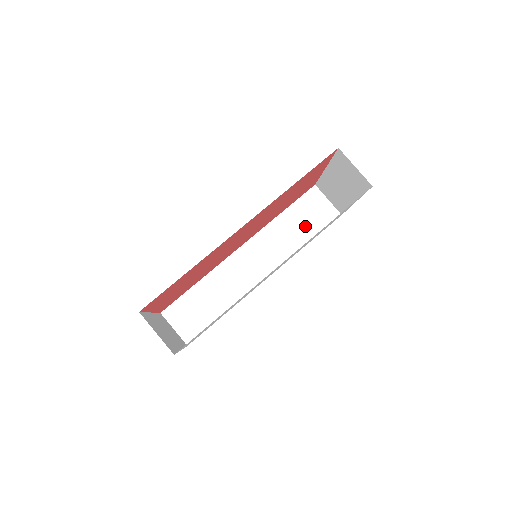
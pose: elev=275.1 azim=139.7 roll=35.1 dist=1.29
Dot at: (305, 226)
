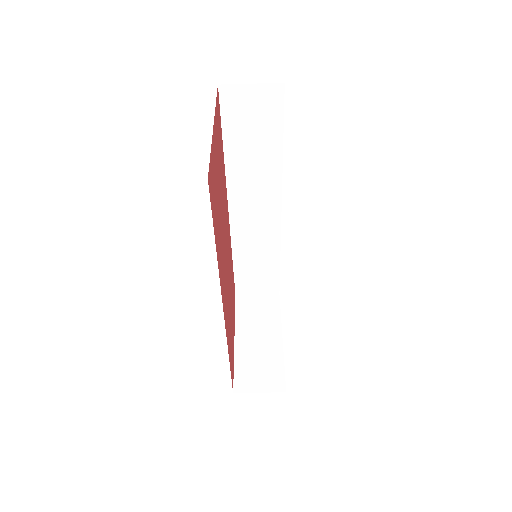
Dot at: (260, 136)
